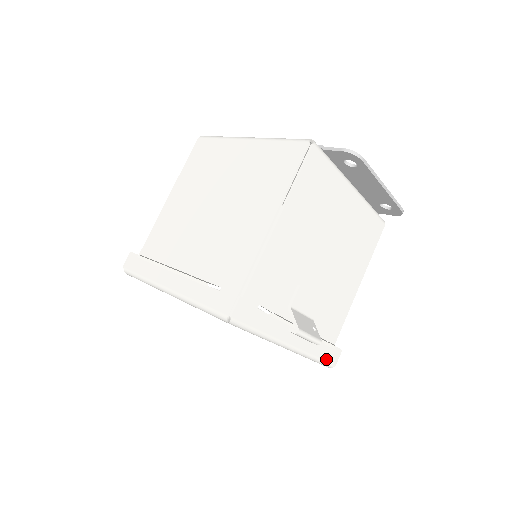
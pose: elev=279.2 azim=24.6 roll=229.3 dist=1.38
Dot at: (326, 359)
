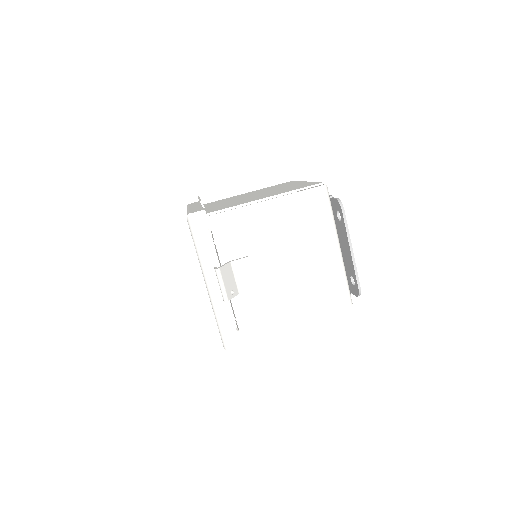
Dot at: (226, 335)
